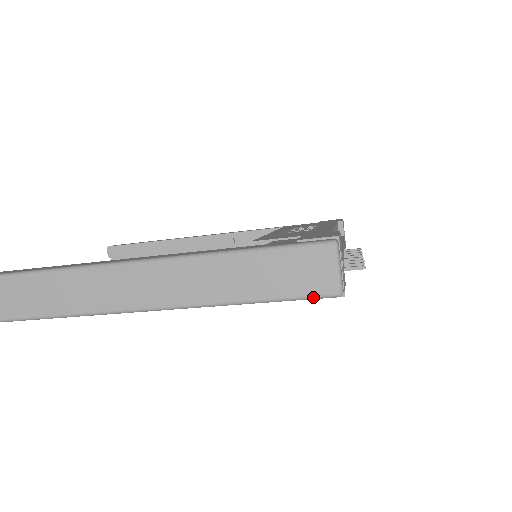
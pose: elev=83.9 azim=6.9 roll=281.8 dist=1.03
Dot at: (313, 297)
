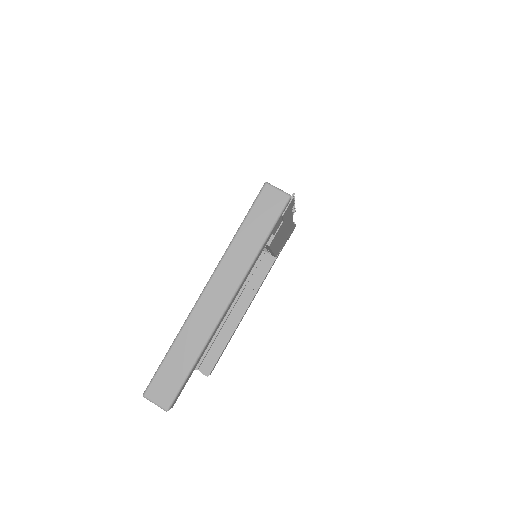
Dot at: (283, 208)
